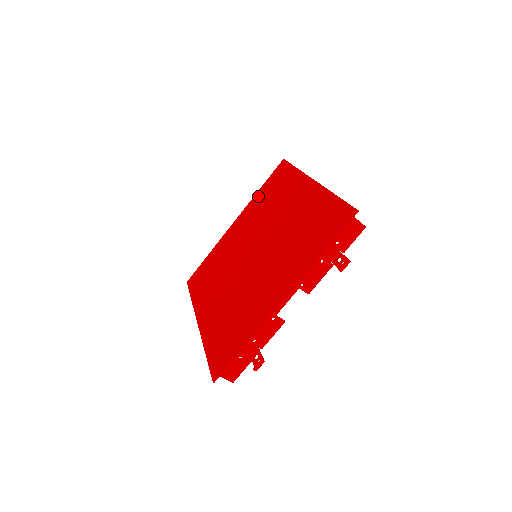
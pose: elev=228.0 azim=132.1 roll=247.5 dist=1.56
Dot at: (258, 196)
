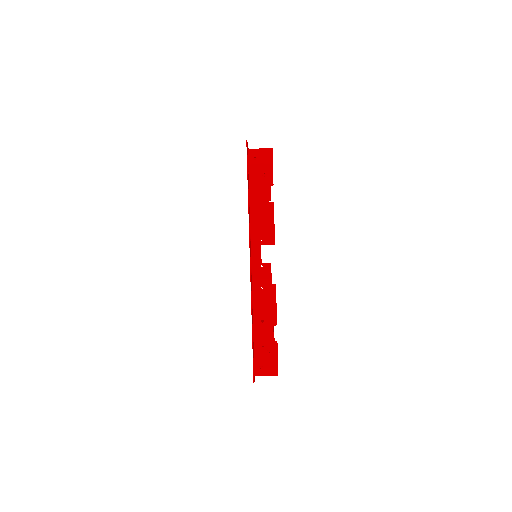
Dot at: occluded
